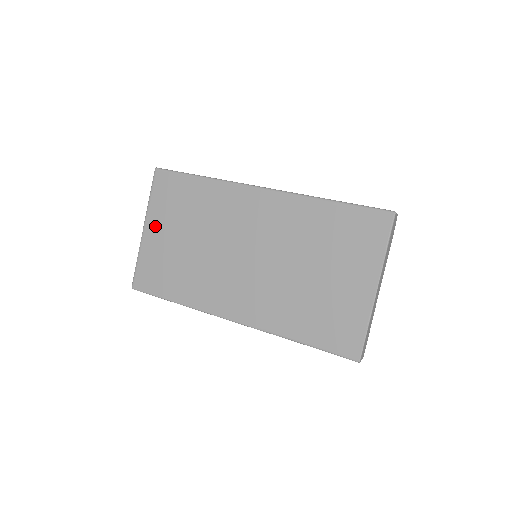
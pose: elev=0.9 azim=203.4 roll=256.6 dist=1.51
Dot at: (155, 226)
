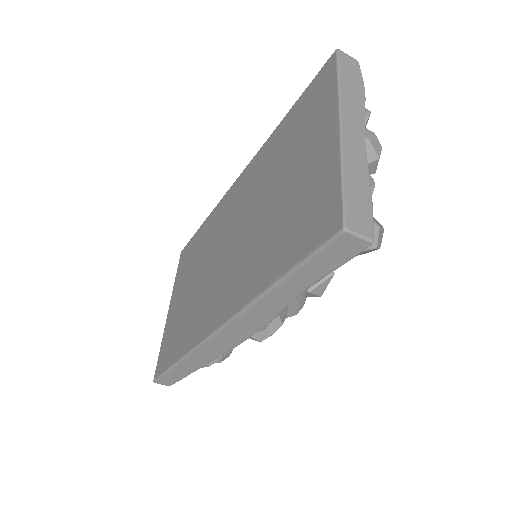
Dot at: (174, 298)
